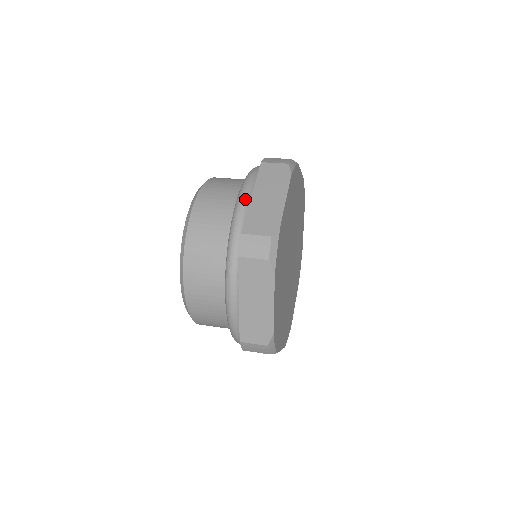
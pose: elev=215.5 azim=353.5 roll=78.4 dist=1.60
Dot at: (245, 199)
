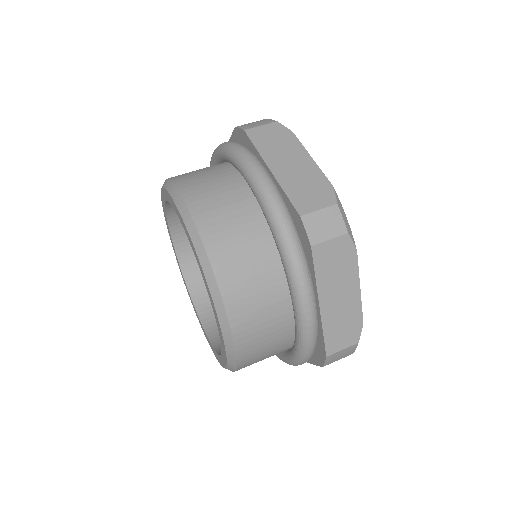
Dot at: (265, 176)
